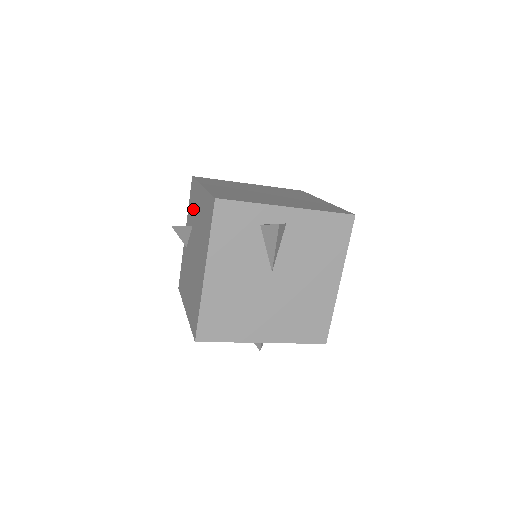
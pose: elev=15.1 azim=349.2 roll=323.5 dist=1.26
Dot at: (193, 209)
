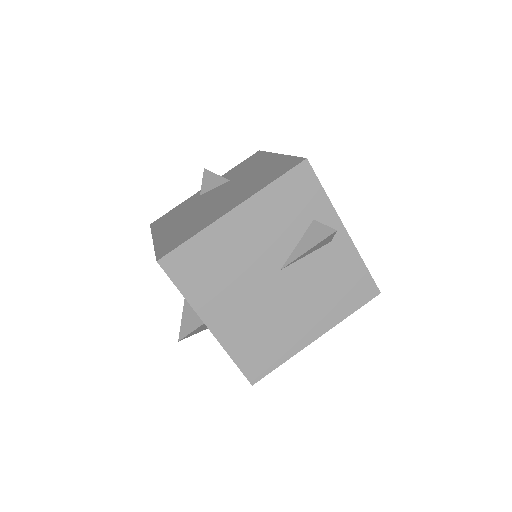
Dot at: (243, 169)
